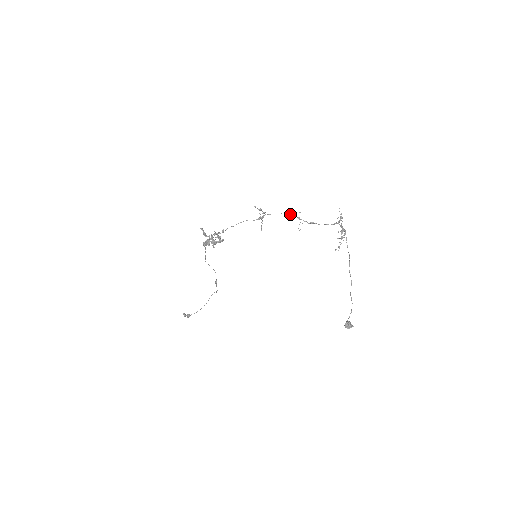
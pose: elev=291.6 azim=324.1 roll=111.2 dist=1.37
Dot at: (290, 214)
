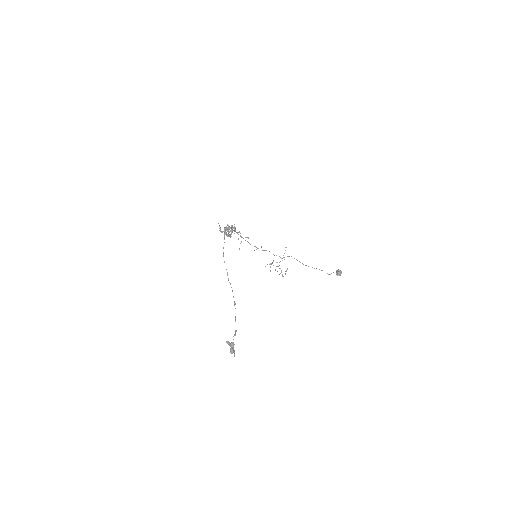
Dot at: occluded
